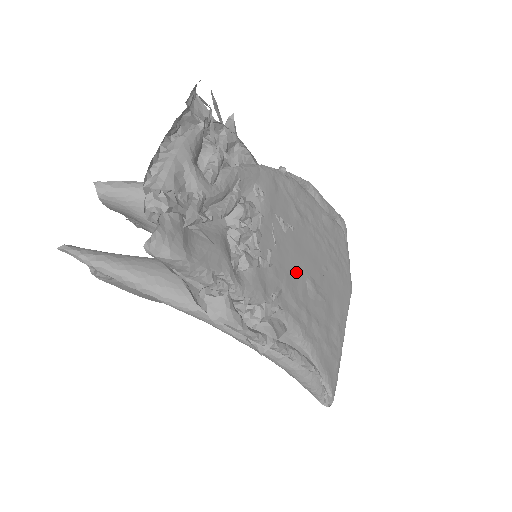
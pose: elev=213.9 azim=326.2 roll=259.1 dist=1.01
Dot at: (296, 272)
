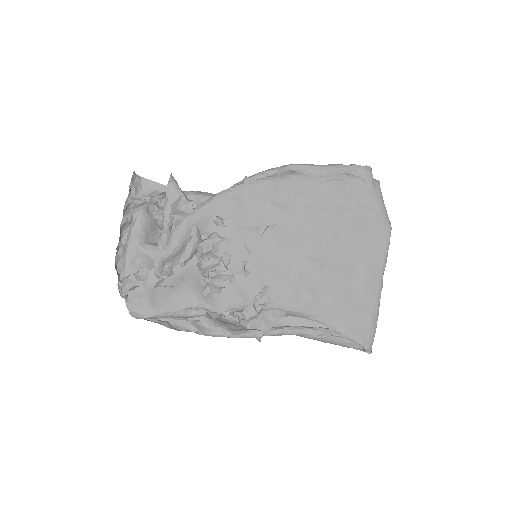
Dot at: (286, 262)
